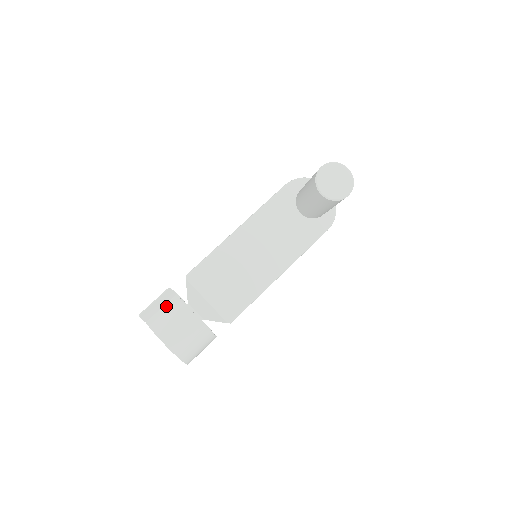
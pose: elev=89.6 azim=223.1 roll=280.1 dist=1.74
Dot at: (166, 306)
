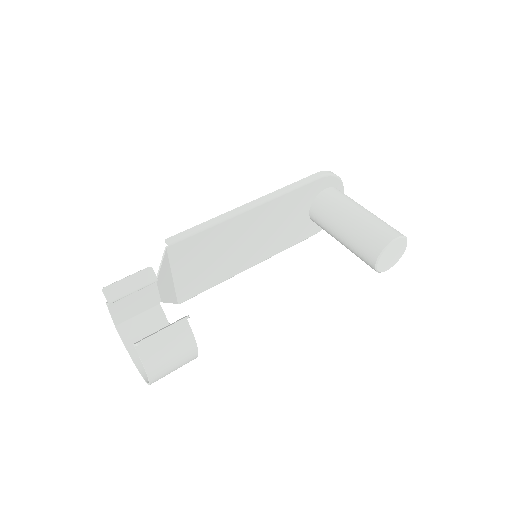
Dot at: (169, 332)
